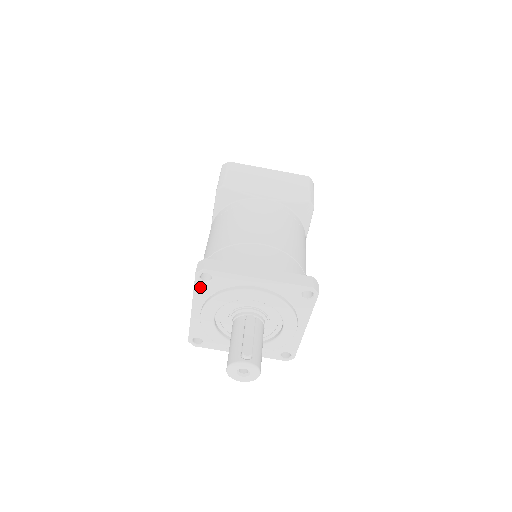
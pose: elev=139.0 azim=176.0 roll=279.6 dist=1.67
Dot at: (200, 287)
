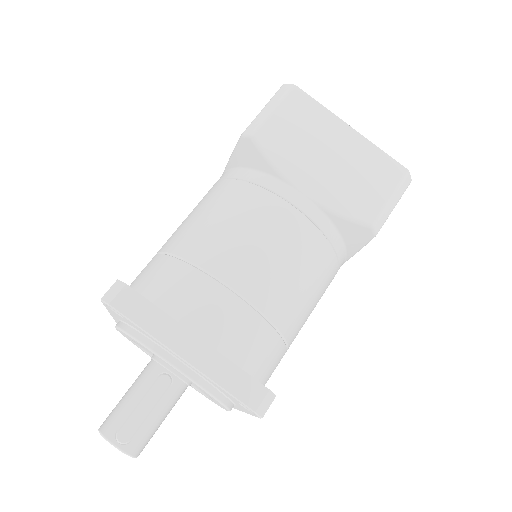
Dot at: (111, 310)
